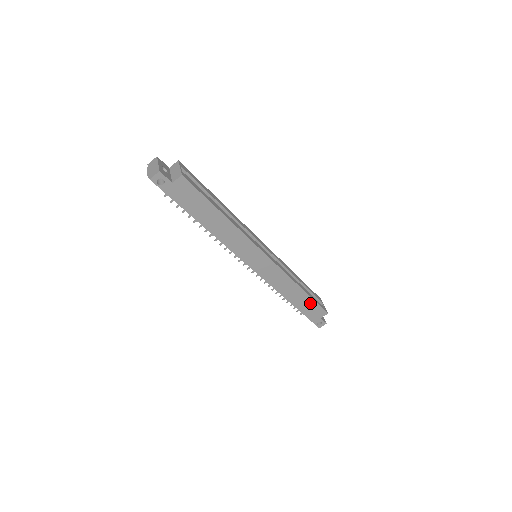
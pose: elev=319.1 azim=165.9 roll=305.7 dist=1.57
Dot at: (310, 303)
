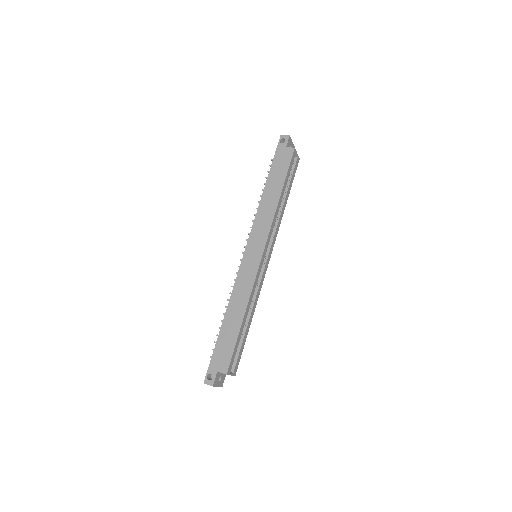
Dot at: (231, 340)
